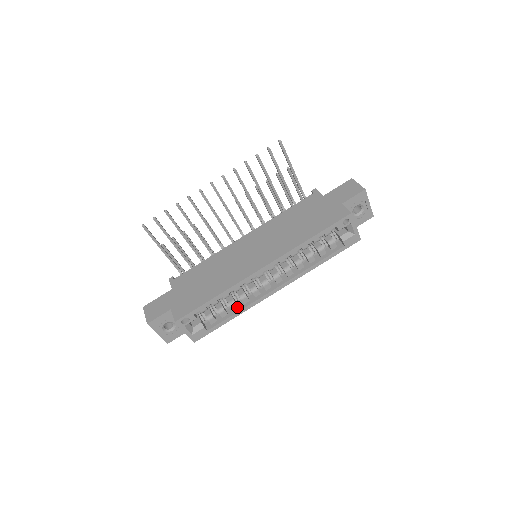
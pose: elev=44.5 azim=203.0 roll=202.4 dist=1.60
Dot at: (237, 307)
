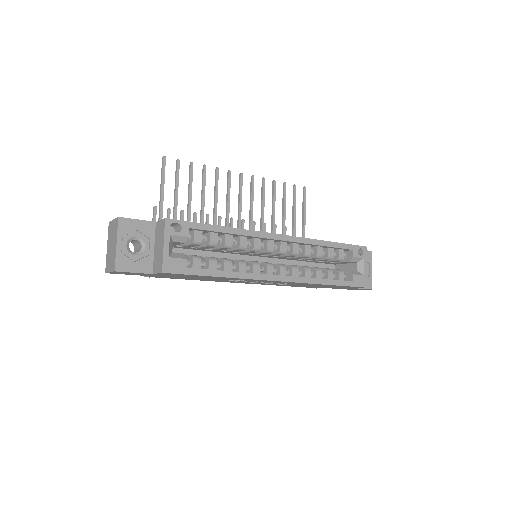
Dot at: (230, 270)
